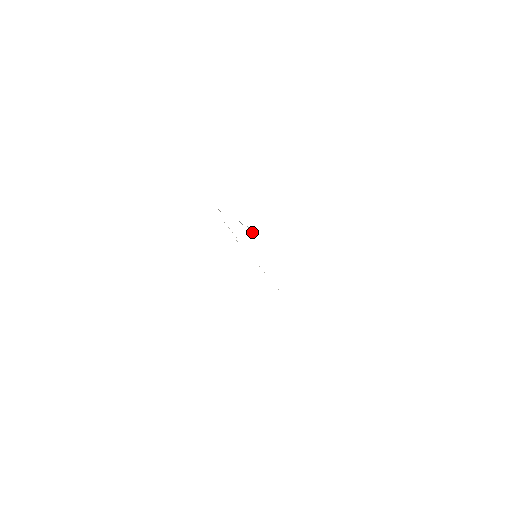
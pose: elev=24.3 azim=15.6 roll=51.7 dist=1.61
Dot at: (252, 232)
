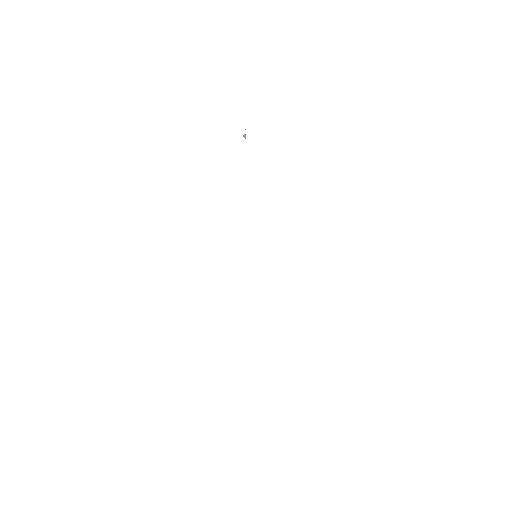
Dot at: occluded
